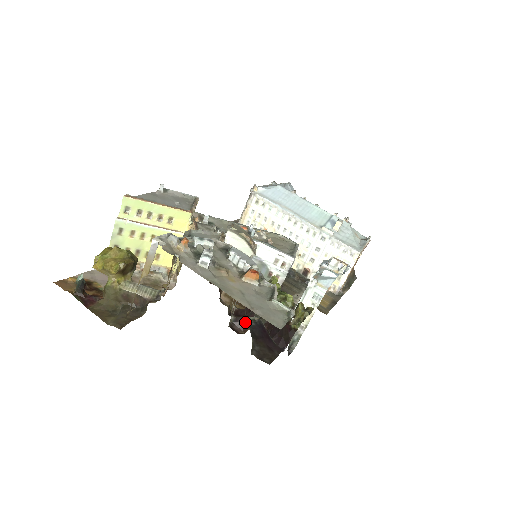
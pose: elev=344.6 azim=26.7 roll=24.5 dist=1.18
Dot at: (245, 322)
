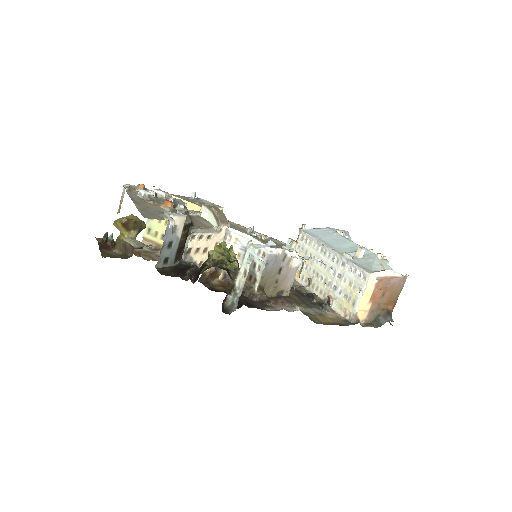
Dot at: occluded
